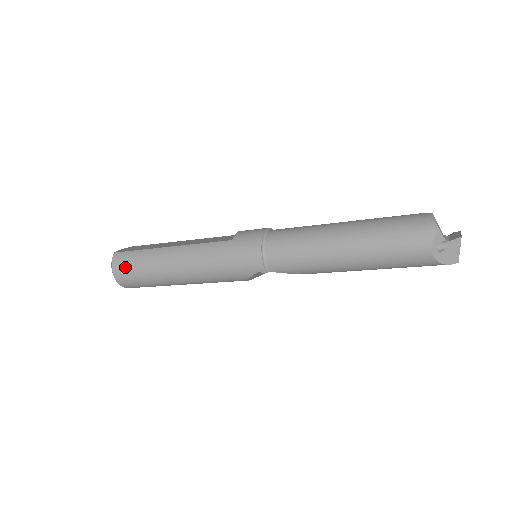
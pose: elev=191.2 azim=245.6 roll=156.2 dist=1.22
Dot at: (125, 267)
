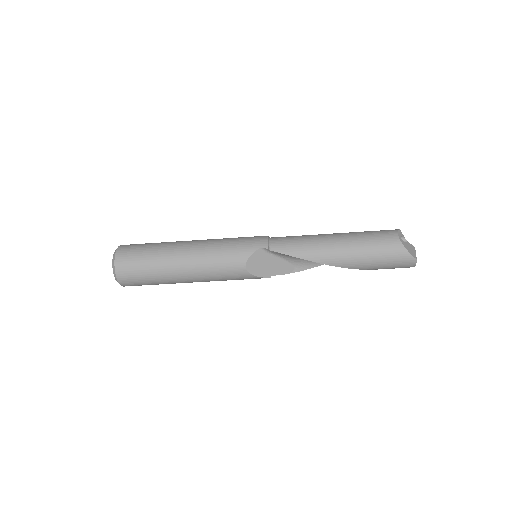
Dot at: (133, 246)
